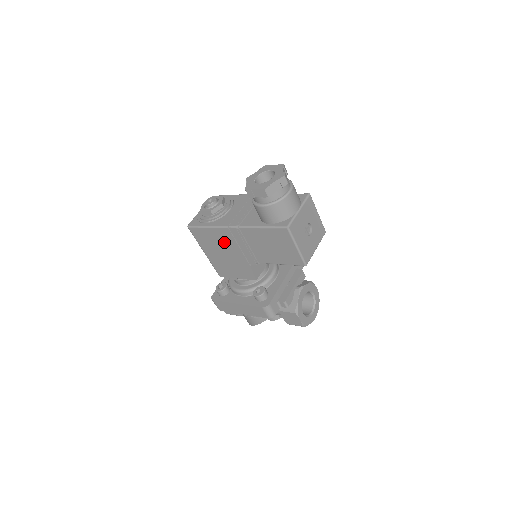
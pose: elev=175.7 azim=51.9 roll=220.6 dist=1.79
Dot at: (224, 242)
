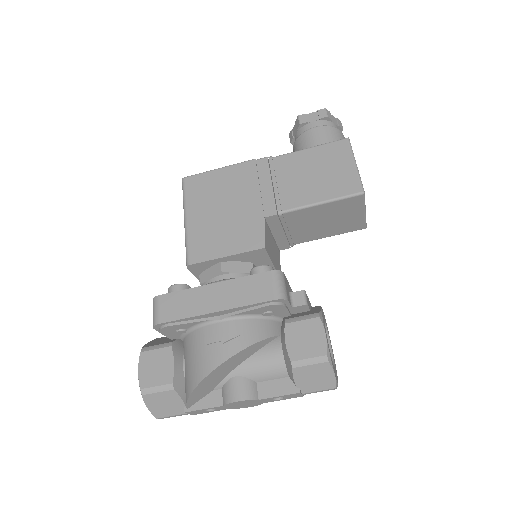
Dot at: (236, 186)
